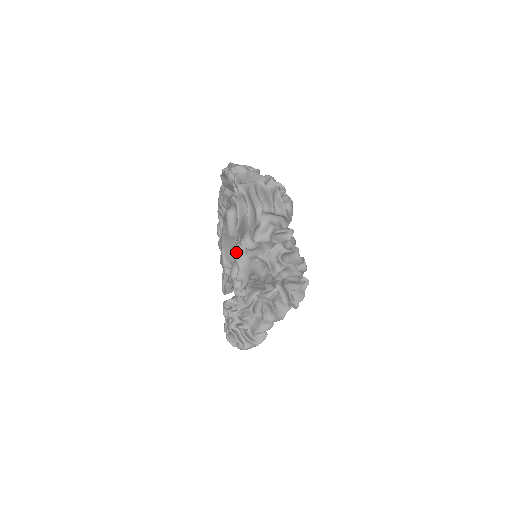
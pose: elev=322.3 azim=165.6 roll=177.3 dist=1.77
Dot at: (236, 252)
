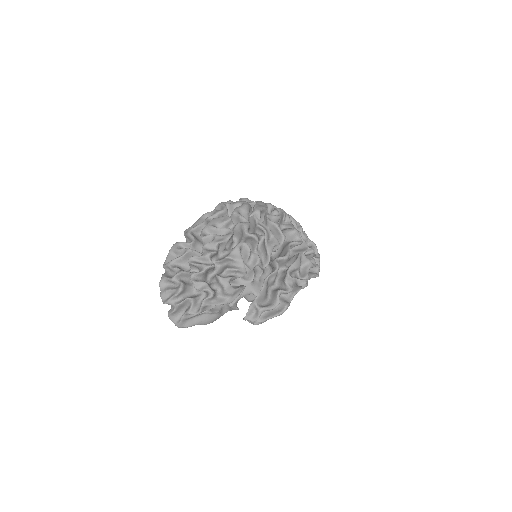
Dot at: occluded
